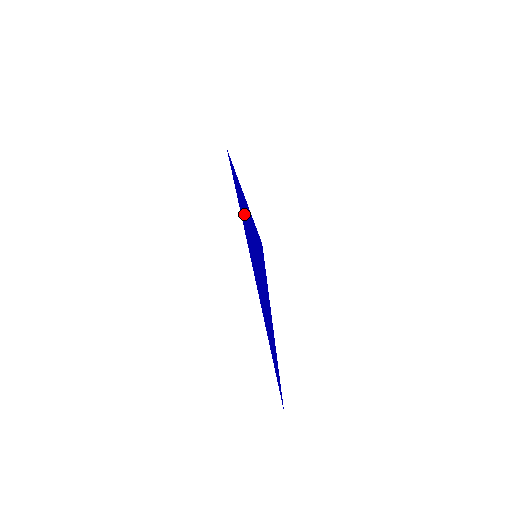
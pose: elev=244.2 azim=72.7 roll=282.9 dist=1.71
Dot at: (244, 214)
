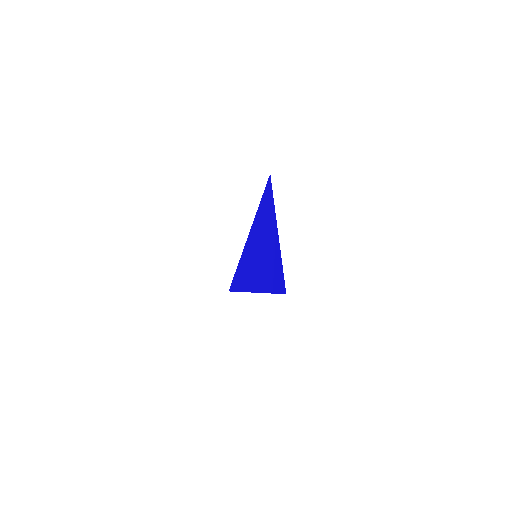
Dot at: (265, 270)
